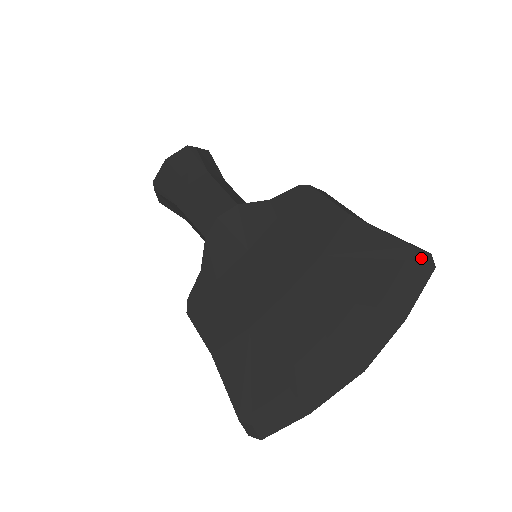
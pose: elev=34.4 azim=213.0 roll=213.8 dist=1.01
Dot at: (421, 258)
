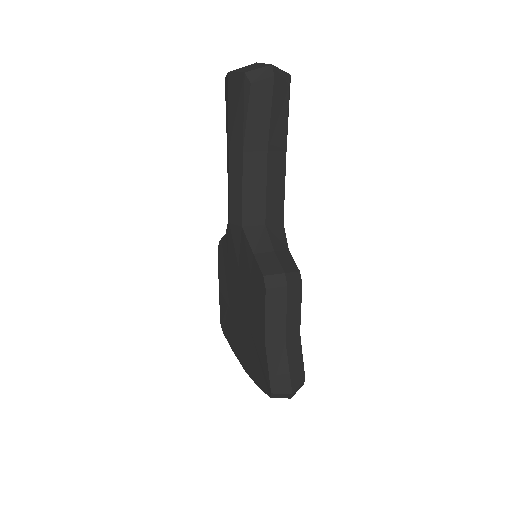
Dot at: (276, 397)
